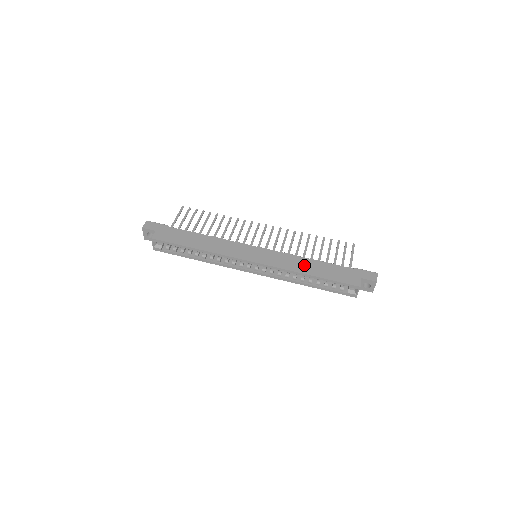
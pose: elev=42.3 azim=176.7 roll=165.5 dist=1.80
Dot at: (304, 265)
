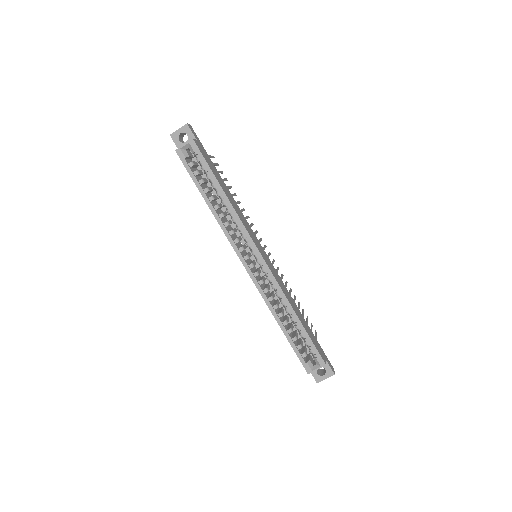
Dot at: (293, 303)
